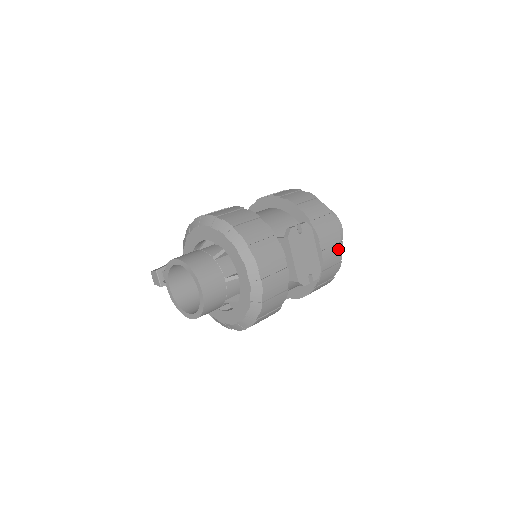
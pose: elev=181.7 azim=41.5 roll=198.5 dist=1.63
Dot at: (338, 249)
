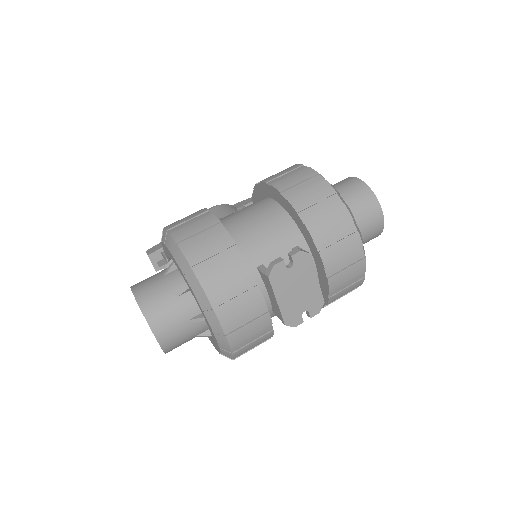
Dot at: (357, 268)
